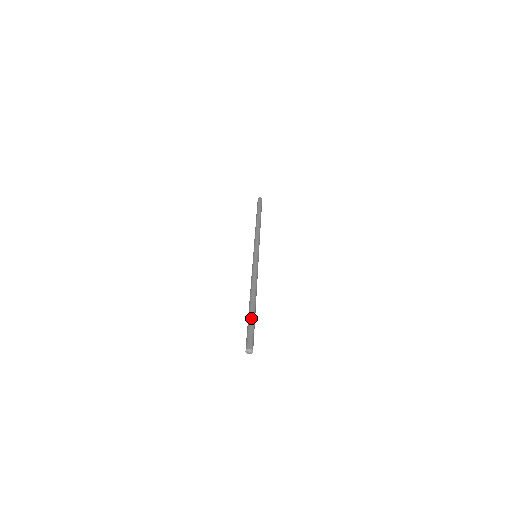
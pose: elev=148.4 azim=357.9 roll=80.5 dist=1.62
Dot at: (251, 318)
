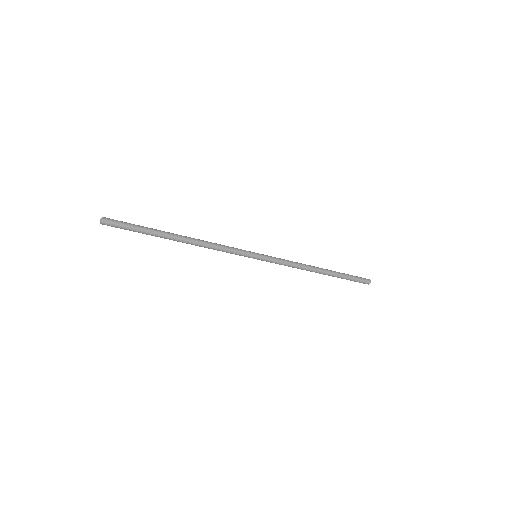
Dot at: (146, 229)
